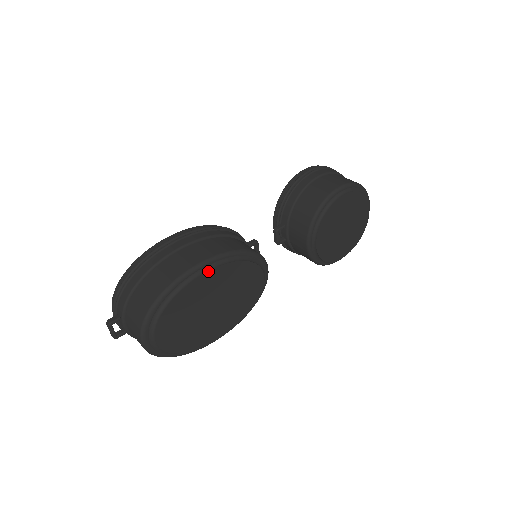
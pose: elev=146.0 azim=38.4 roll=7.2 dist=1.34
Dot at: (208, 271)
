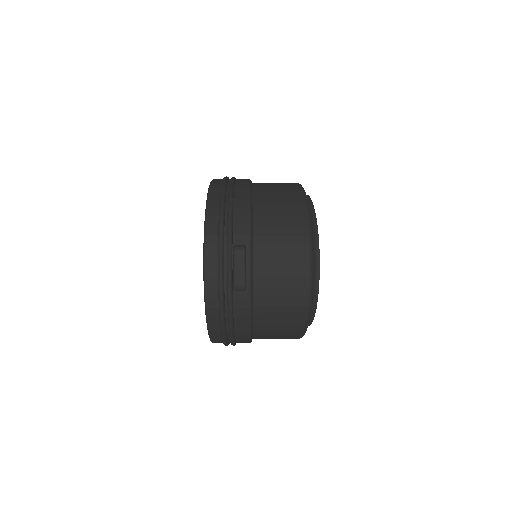
Dot at: occluded
